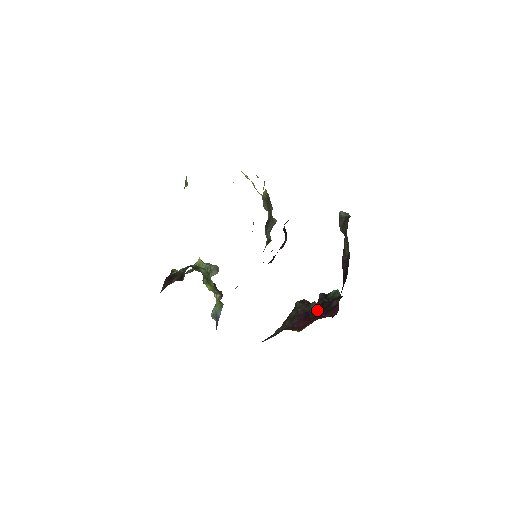
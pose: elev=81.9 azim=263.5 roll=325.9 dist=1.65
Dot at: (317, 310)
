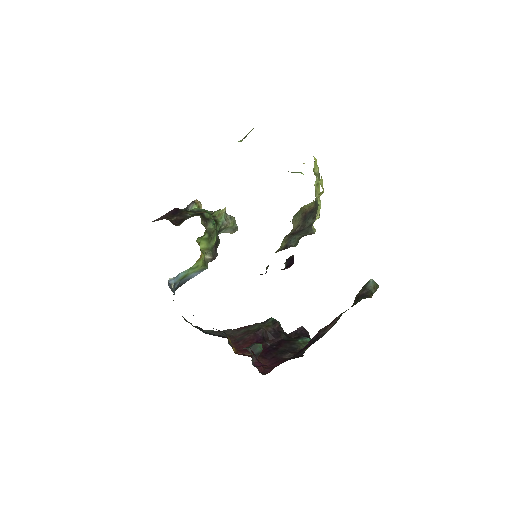
Dot at: (274, 344)
